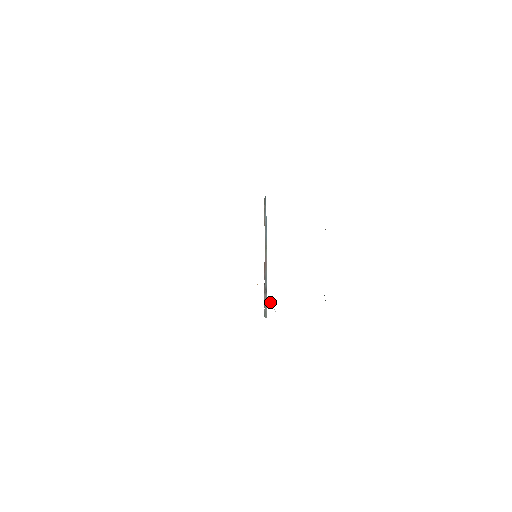
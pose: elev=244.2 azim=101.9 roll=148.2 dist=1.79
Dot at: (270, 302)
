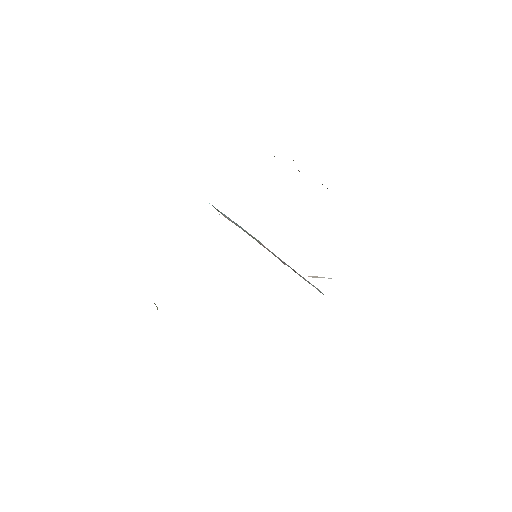
Dot at: (316, 277)
